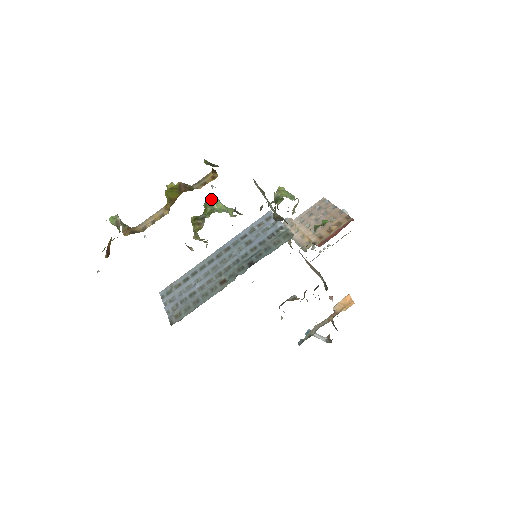
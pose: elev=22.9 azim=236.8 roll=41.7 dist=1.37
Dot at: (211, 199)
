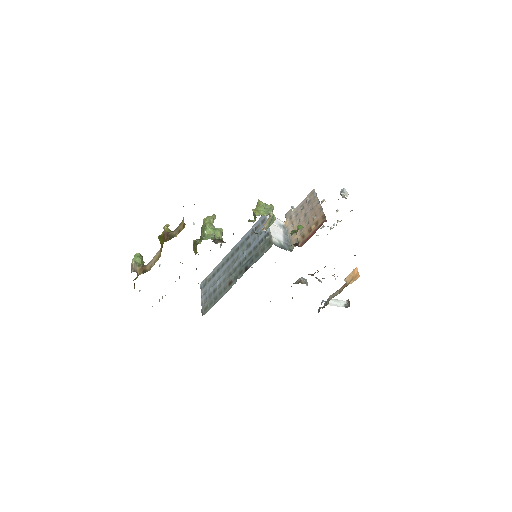
Dot at: (205, 223)
